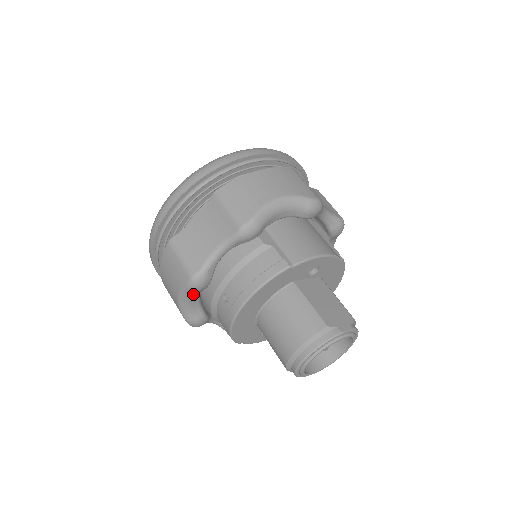
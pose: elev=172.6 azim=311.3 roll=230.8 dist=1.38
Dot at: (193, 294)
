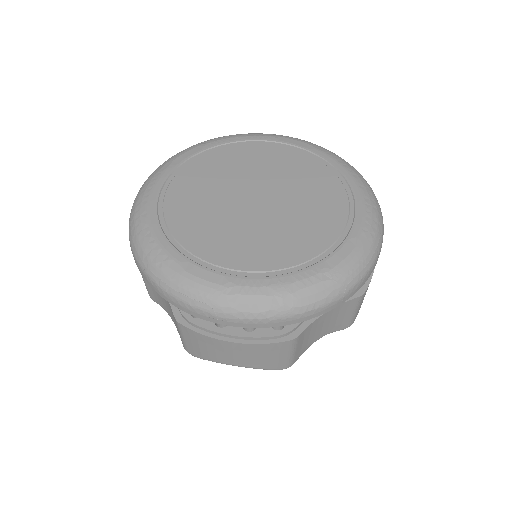
Dot at: occluded
